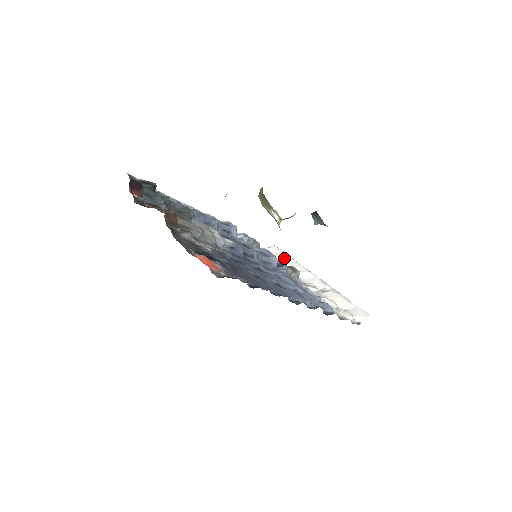
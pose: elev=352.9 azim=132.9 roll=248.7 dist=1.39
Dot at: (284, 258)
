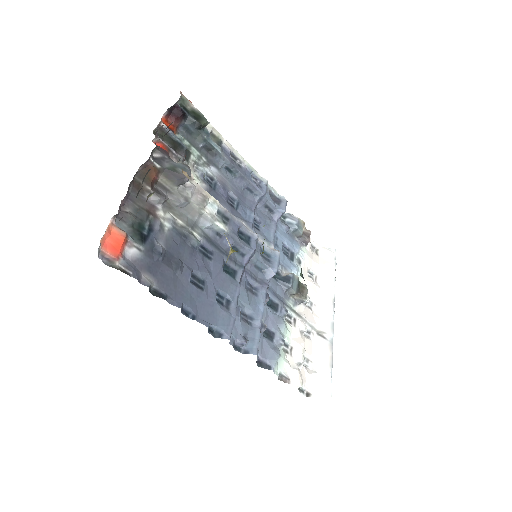
Dot at: (326, 271)
